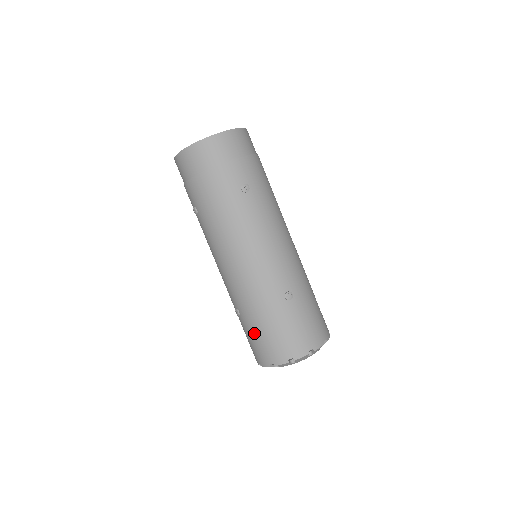
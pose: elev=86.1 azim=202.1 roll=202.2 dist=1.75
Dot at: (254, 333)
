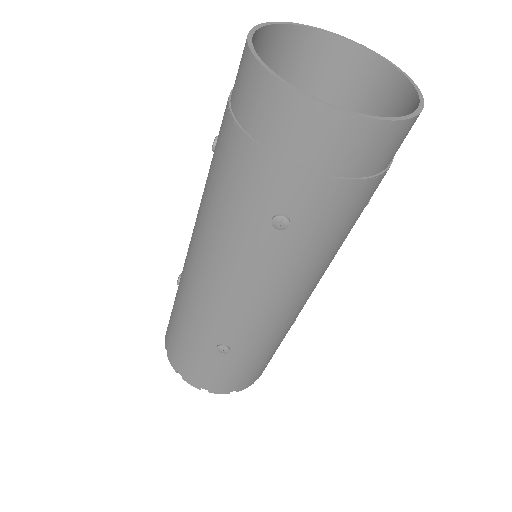
Dot at: (172, 317)
